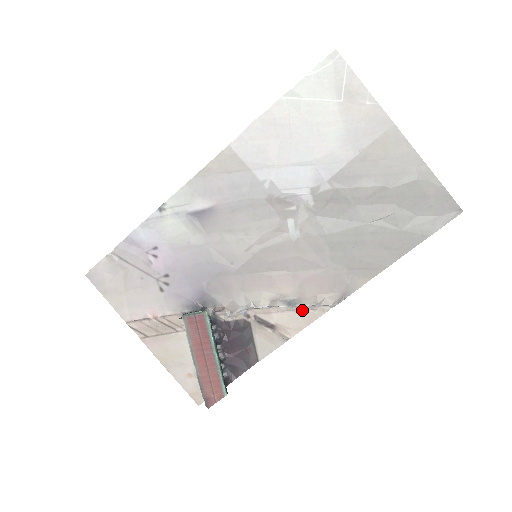
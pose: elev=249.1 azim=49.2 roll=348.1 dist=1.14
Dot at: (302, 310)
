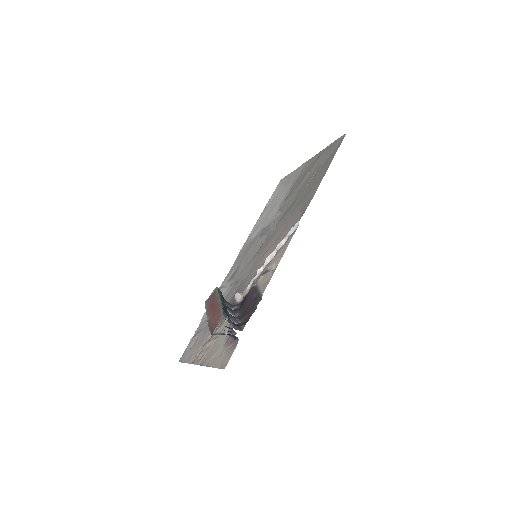
Dot at: (283, 246)
